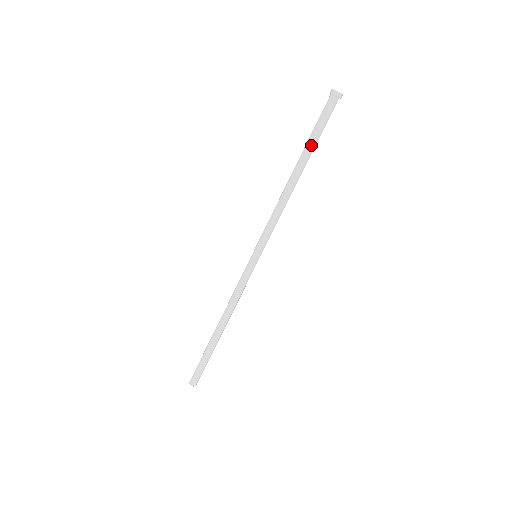
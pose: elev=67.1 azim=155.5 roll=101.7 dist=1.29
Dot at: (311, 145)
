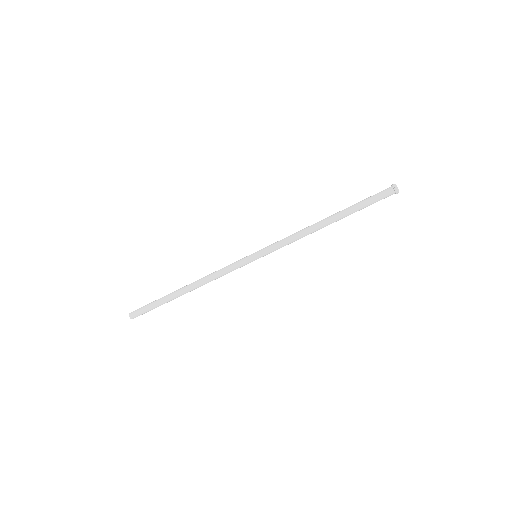
Dot at: (355, 211)
